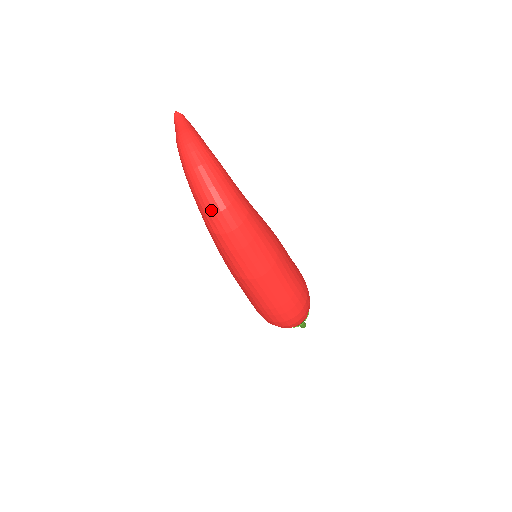
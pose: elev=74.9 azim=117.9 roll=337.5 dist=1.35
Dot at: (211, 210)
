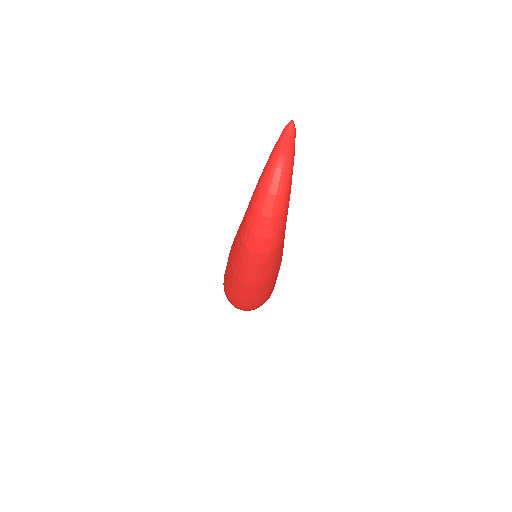
Dot at: (254, 230)
